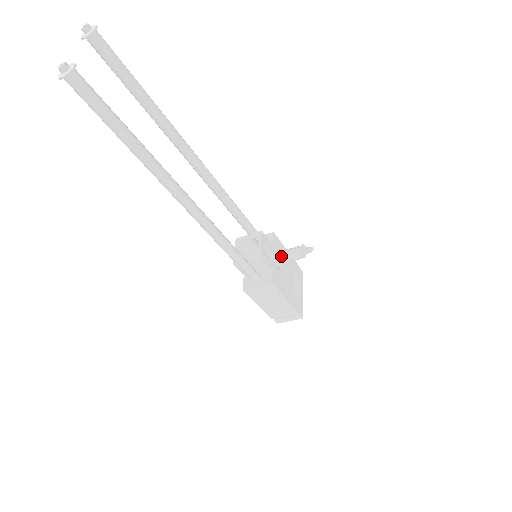
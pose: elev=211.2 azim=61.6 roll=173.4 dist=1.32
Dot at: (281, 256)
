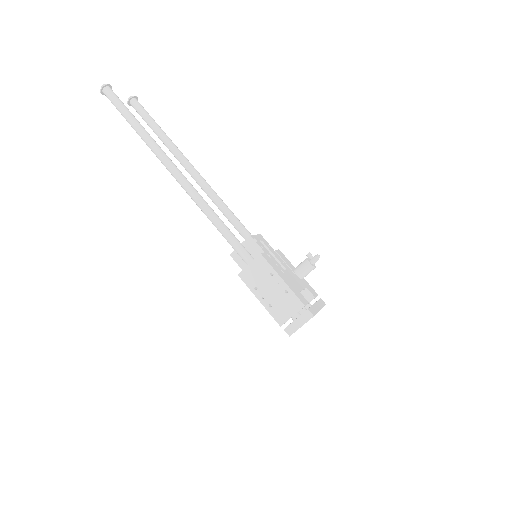
Dot at: (287, 266)
